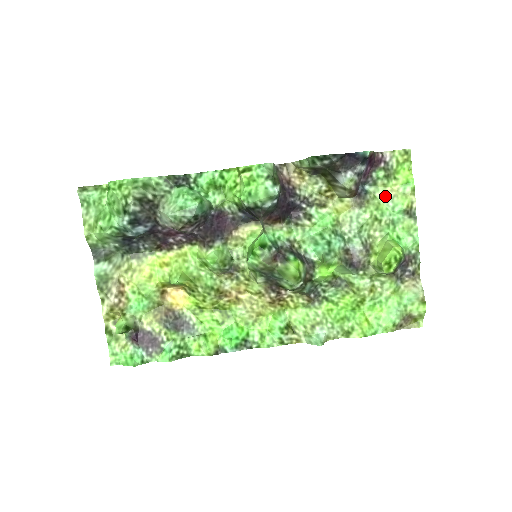
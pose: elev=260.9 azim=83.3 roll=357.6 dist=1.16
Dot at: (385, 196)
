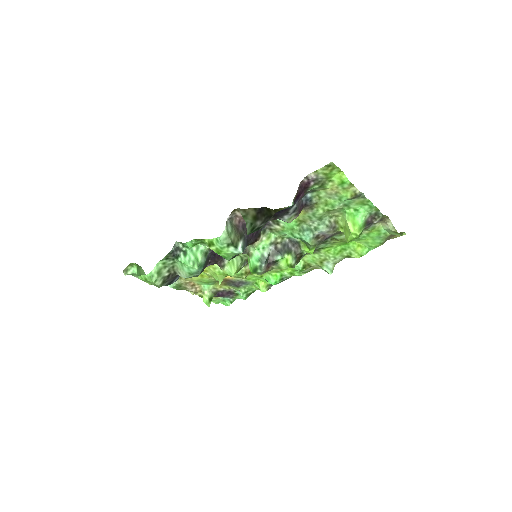
Dot at: (328, 195)
